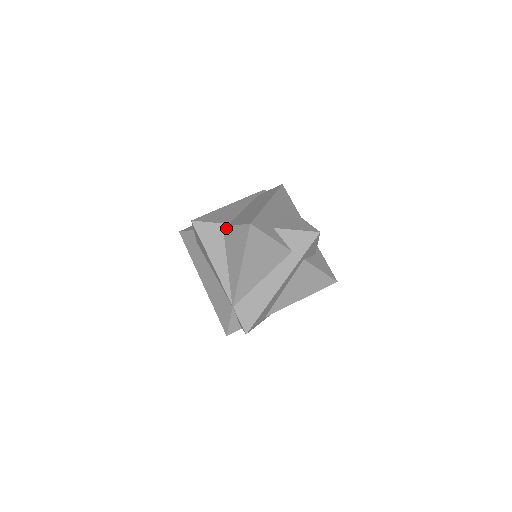
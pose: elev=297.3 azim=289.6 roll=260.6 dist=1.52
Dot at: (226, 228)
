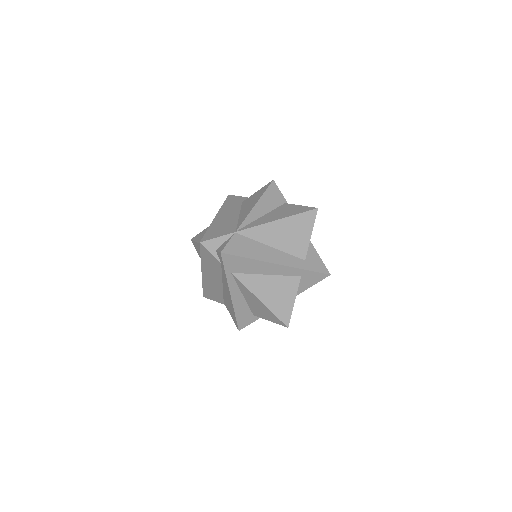
Dot at: (288, 204)
